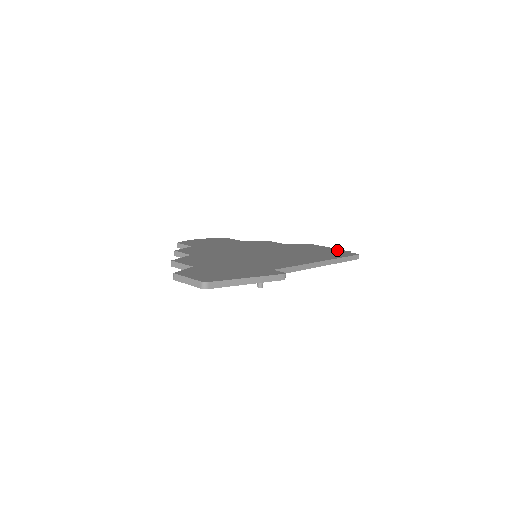
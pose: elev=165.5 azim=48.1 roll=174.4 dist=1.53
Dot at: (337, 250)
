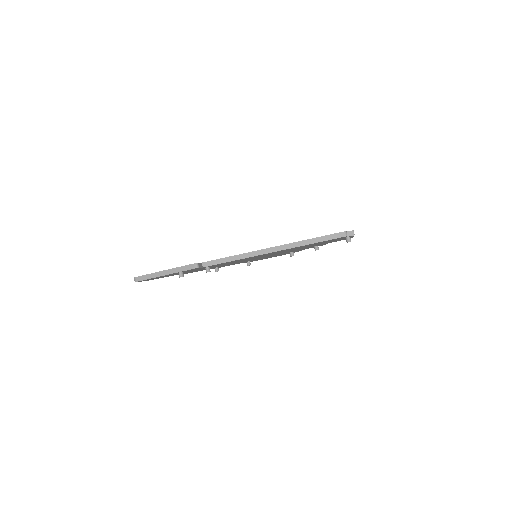
Dot at: occluded
